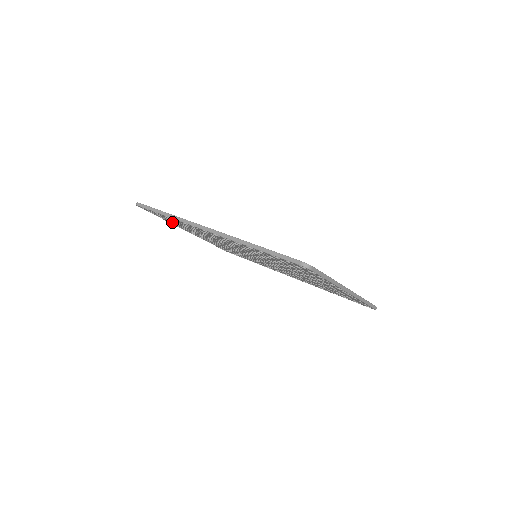
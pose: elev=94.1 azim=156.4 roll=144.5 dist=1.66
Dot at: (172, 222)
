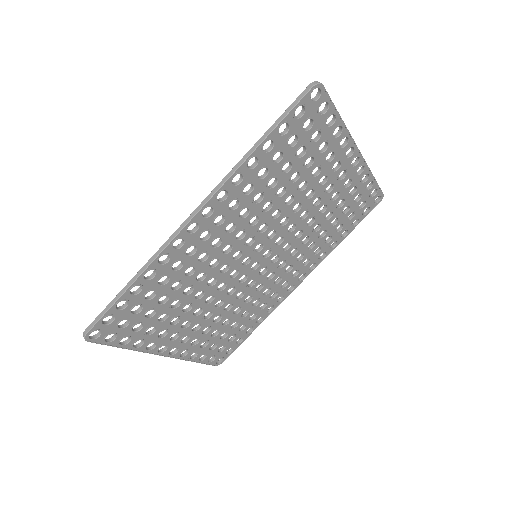
Dot at: (142, 332)
